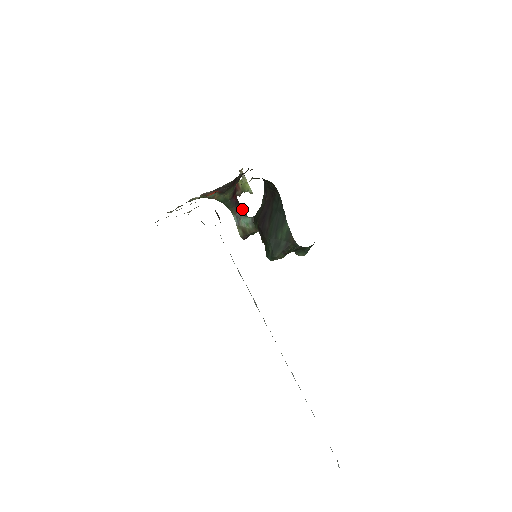
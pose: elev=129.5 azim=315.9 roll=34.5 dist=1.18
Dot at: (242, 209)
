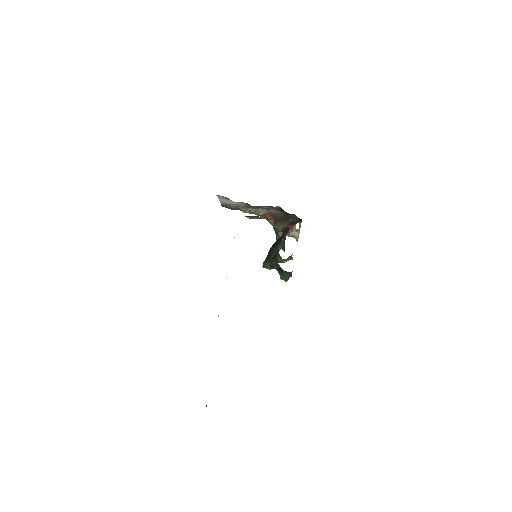
Dot at: (284, 244)
